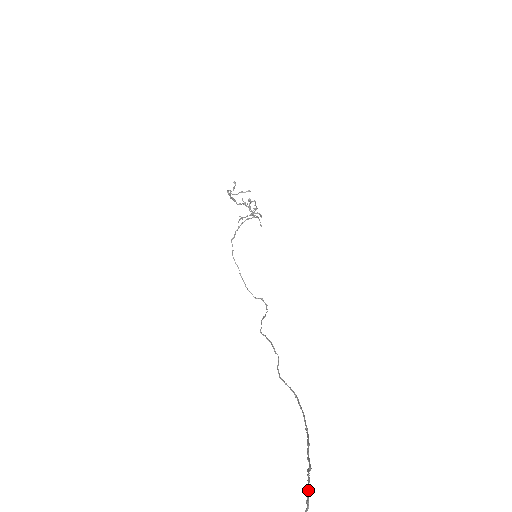
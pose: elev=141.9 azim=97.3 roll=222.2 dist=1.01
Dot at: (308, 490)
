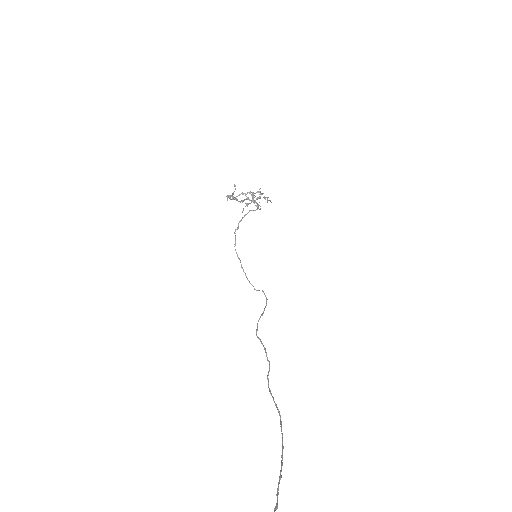
Dot at: out of frame
